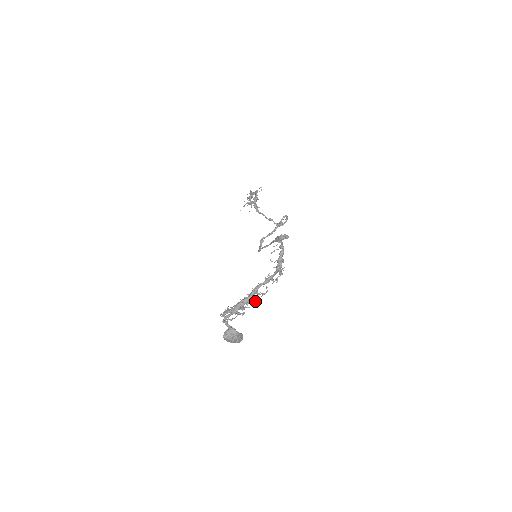
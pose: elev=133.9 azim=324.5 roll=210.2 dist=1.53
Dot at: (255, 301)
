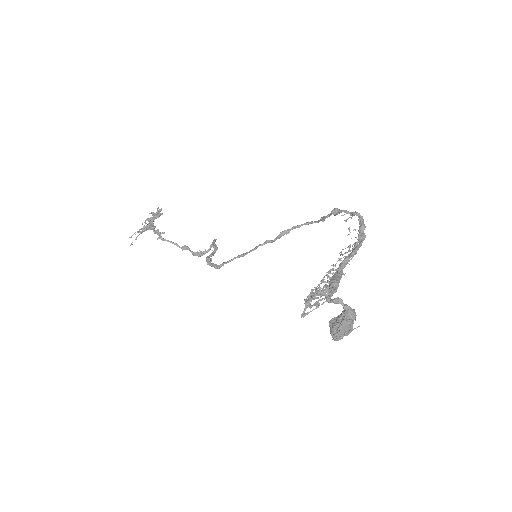
Dot at: occluded
